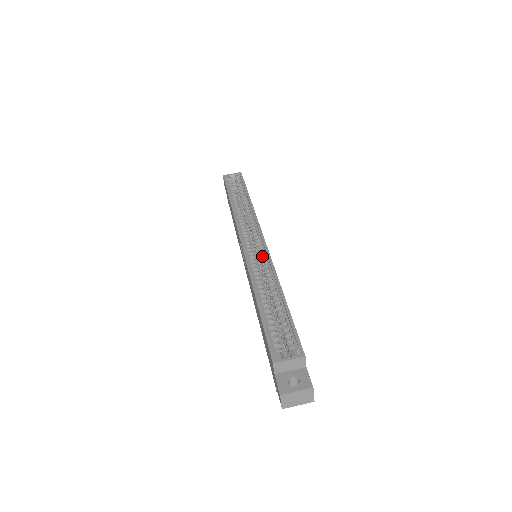
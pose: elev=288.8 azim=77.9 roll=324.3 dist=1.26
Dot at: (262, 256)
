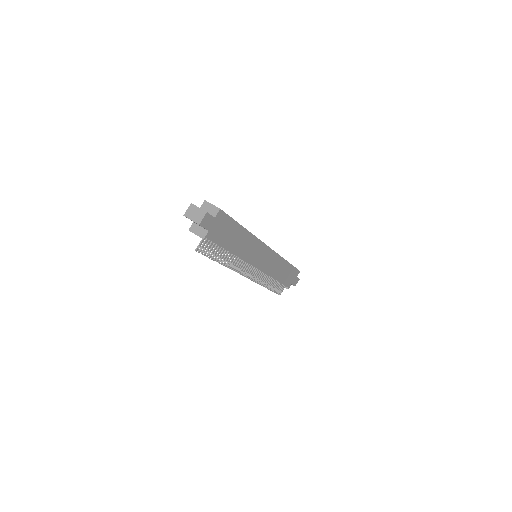
Dot at: occluded
